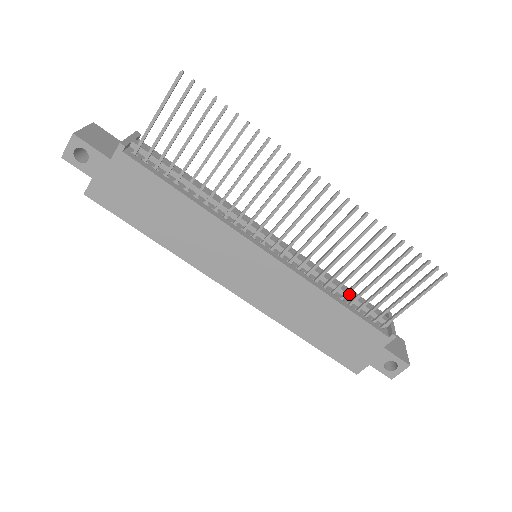
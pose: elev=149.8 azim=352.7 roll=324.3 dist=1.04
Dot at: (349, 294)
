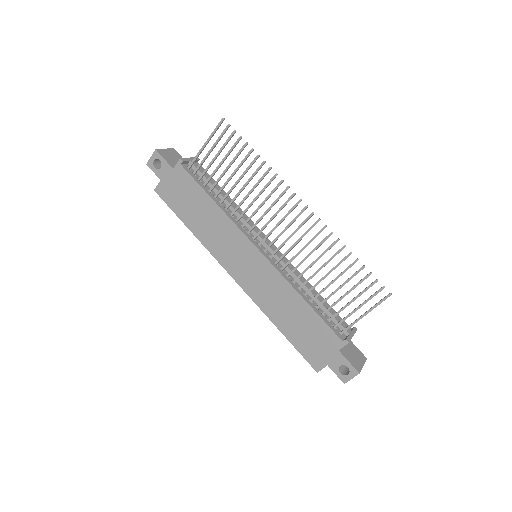
Dot at: (319, 300)
